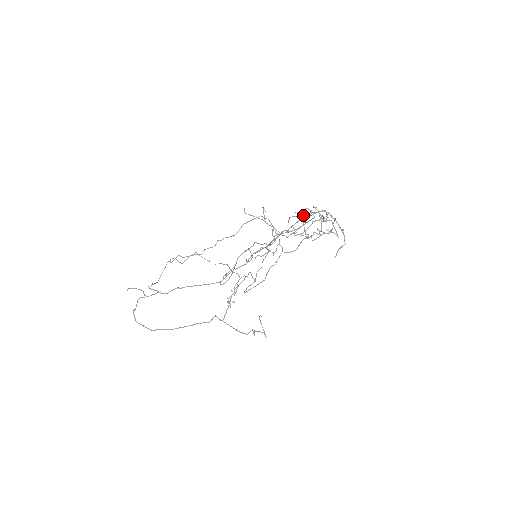
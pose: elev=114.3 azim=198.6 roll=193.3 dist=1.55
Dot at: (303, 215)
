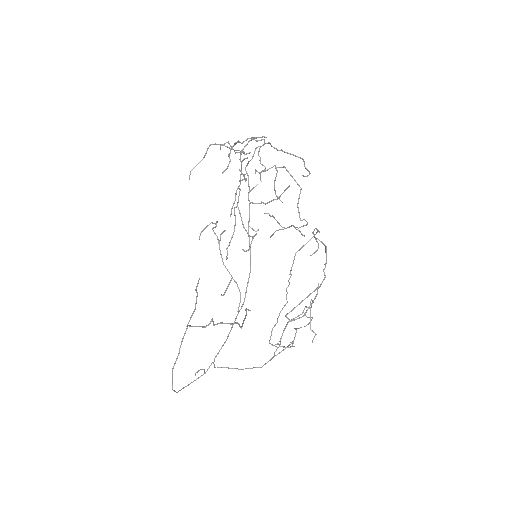
Dot at: (246, 171)
